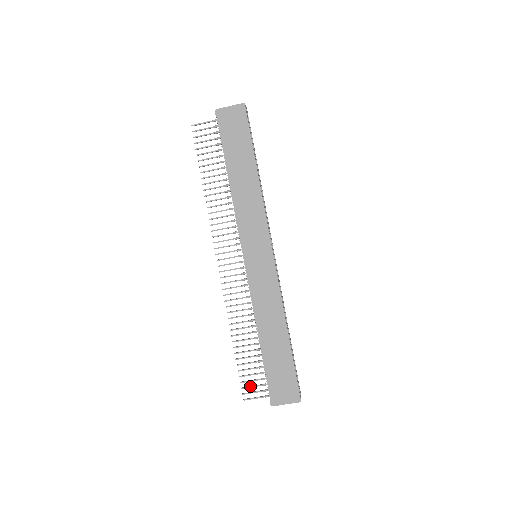
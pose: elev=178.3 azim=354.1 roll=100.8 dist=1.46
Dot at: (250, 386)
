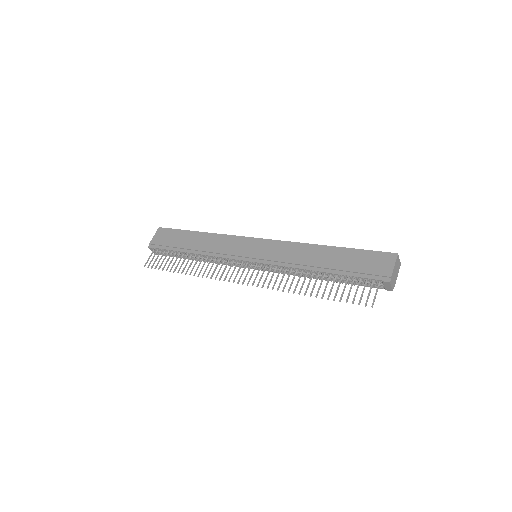
Dot at: occluded
